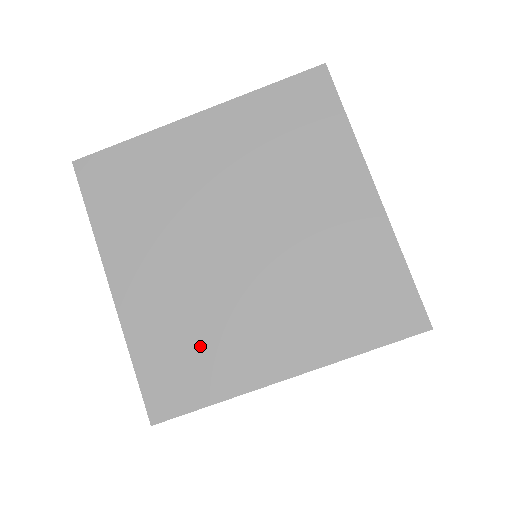
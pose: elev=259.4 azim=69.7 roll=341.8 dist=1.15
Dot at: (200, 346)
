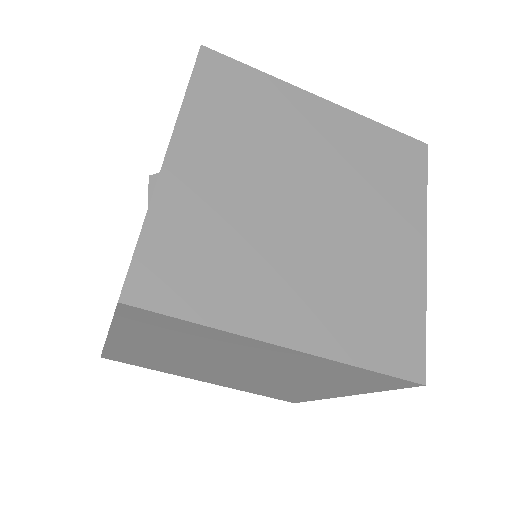
Dot at: (159, 364)
